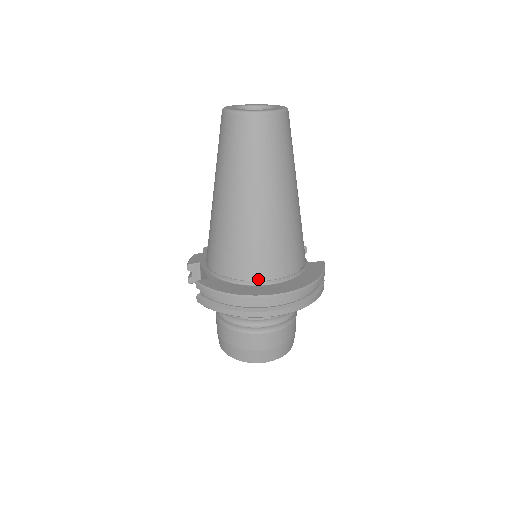
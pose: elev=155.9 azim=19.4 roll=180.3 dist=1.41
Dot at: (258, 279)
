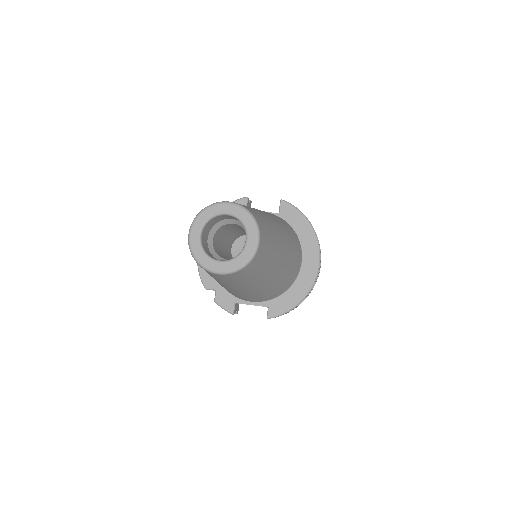
Dot at: (298, 274)
